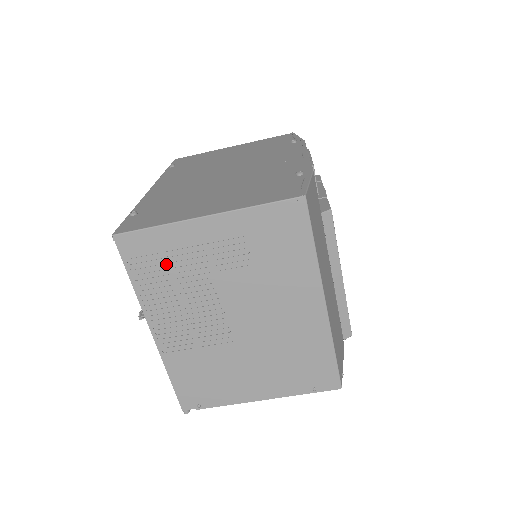
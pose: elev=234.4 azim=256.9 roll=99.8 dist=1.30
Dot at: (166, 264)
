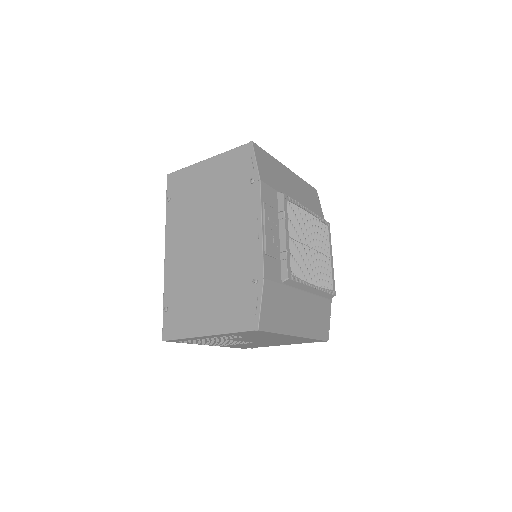
Dot at: occluded
